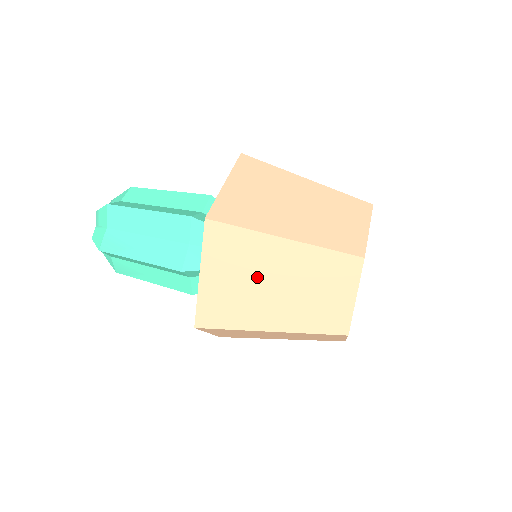
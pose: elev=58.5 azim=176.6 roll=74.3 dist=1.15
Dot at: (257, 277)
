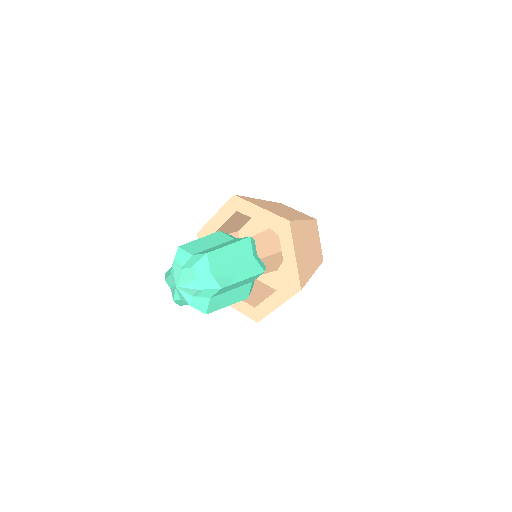
Dot at: (273, 207)
